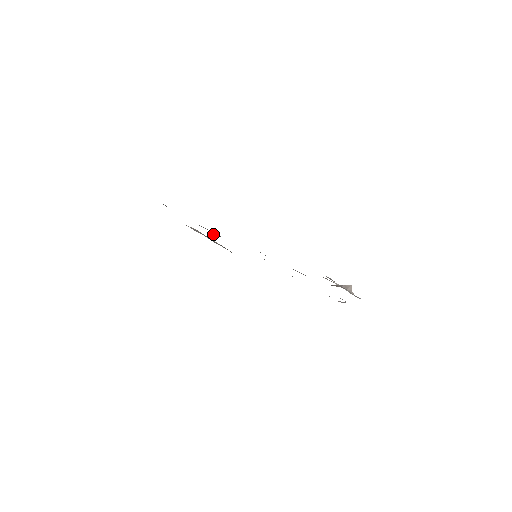
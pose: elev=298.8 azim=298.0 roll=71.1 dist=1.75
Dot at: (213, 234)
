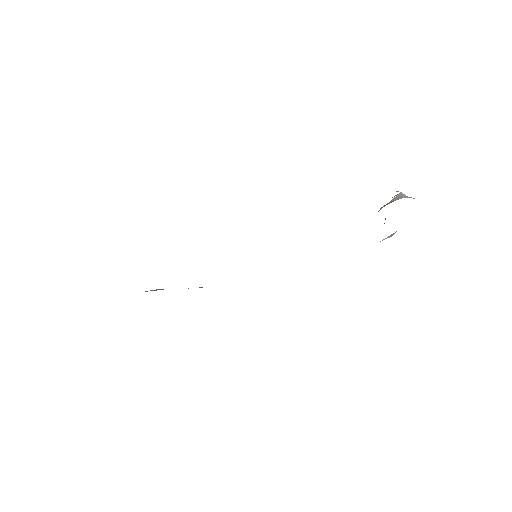
Dot at: occluded
